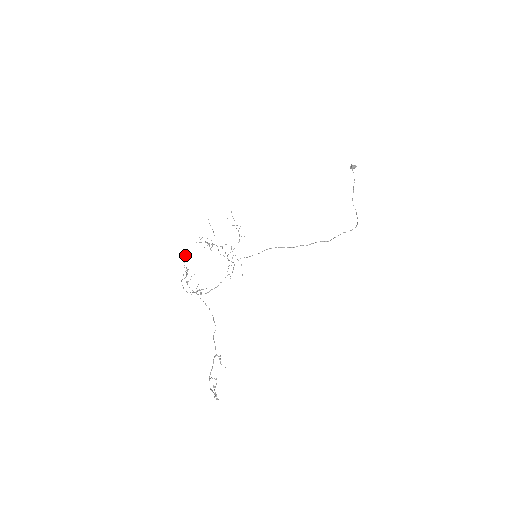
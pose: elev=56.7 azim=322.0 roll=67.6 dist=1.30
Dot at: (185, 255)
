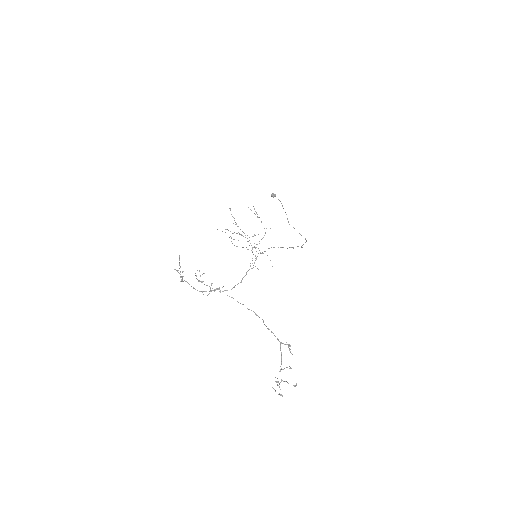
Dot at: (179, 255)
